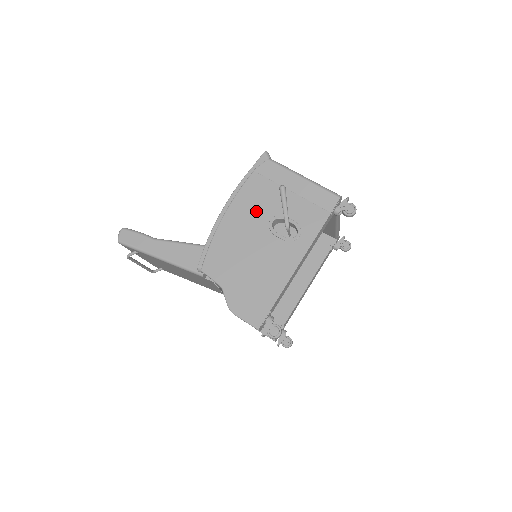
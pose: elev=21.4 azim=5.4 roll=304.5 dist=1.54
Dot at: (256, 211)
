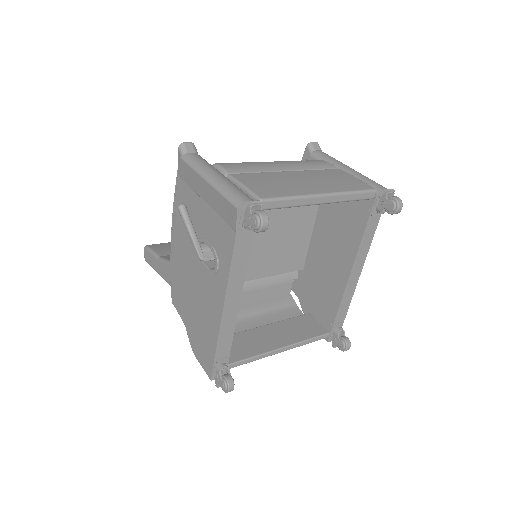
Dot at: occluded
